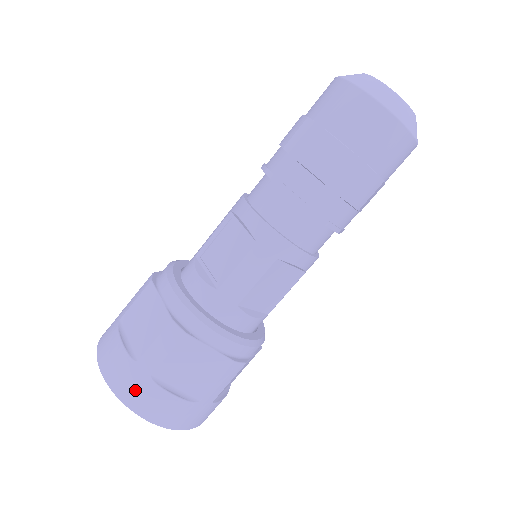
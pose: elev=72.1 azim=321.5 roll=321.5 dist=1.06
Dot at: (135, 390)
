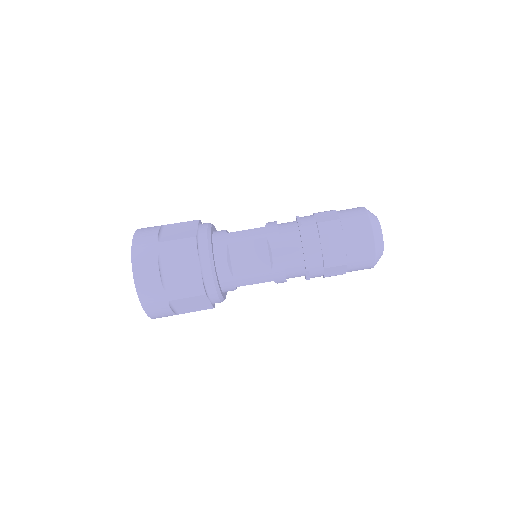
Dot at: (154, 302)
